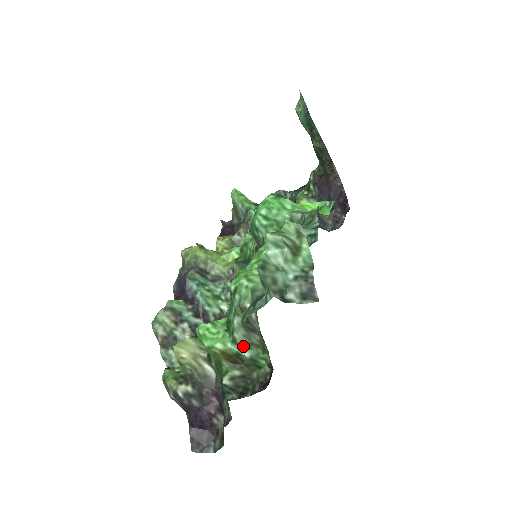
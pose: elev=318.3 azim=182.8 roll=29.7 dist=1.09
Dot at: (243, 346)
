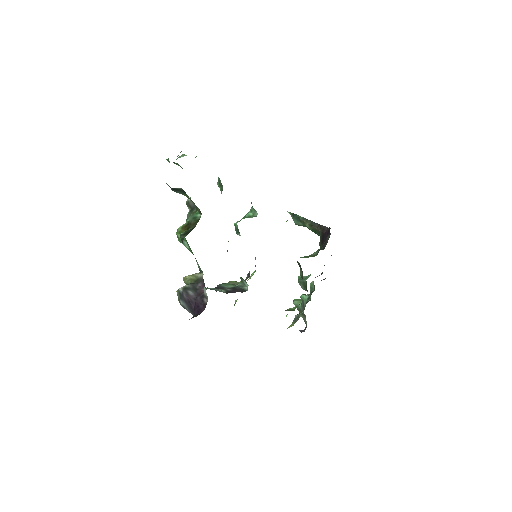
Dot at: (190, 218)
